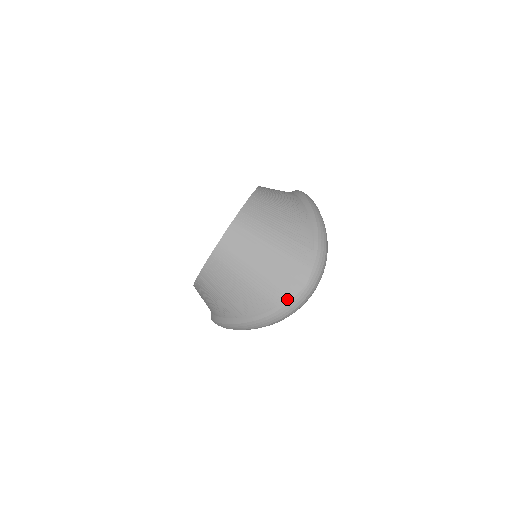
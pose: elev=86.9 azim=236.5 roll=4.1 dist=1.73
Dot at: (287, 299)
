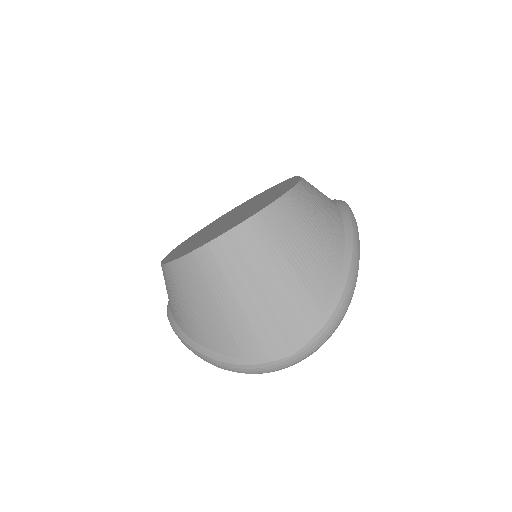
Dot at: (260, 359)
